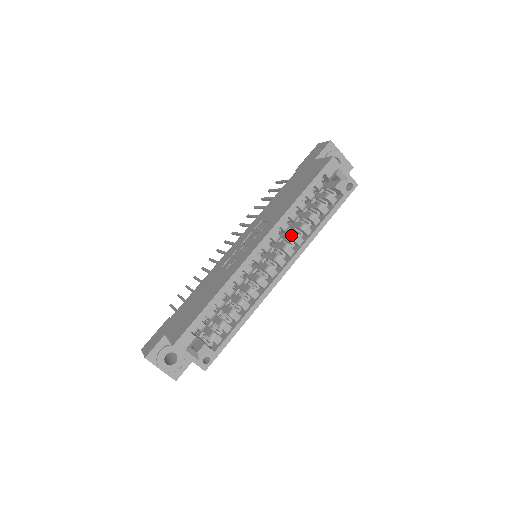
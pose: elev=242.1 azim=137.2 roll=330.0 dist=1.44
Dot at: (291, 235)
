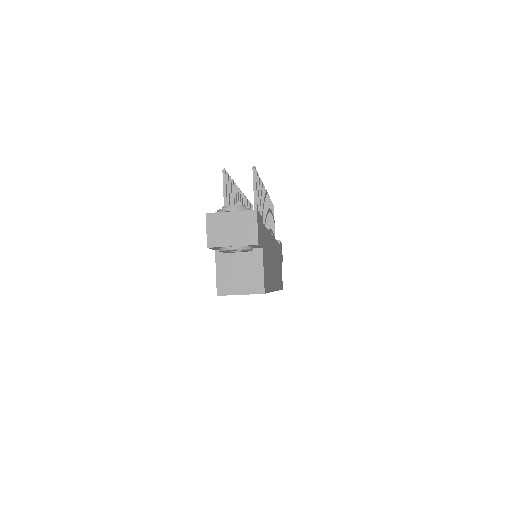
Dot at: occluded
